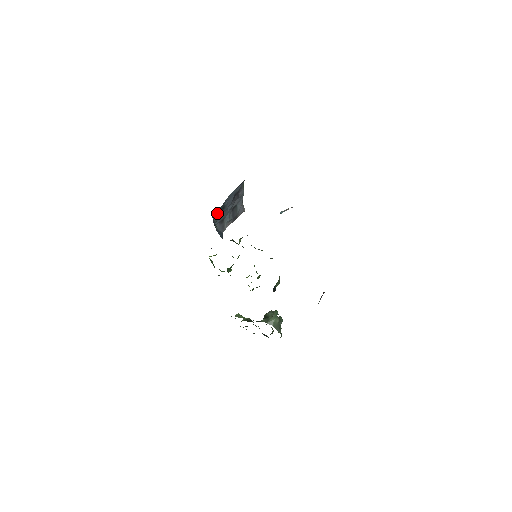
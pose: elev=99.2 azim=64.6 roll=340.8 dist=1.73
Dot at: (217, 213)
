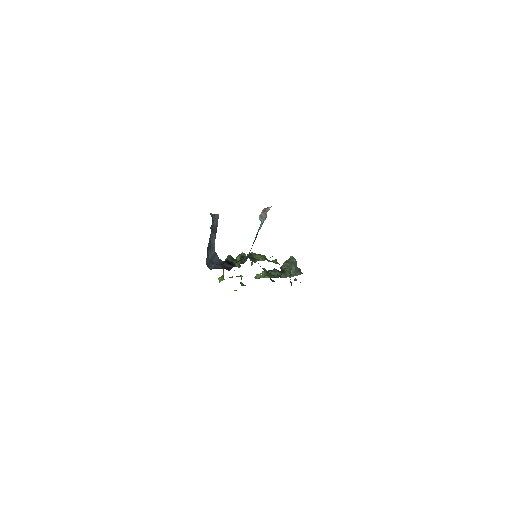
Dot at: occluded
